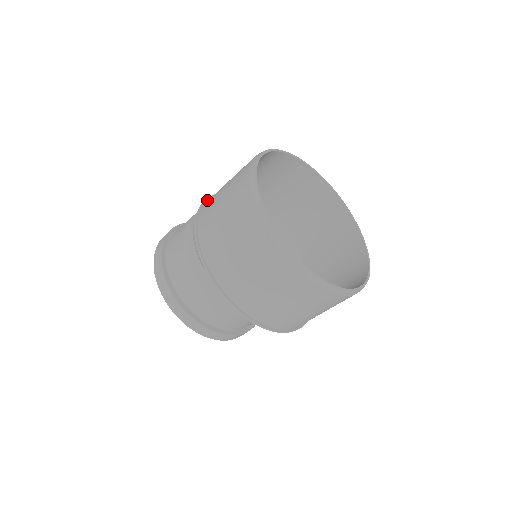
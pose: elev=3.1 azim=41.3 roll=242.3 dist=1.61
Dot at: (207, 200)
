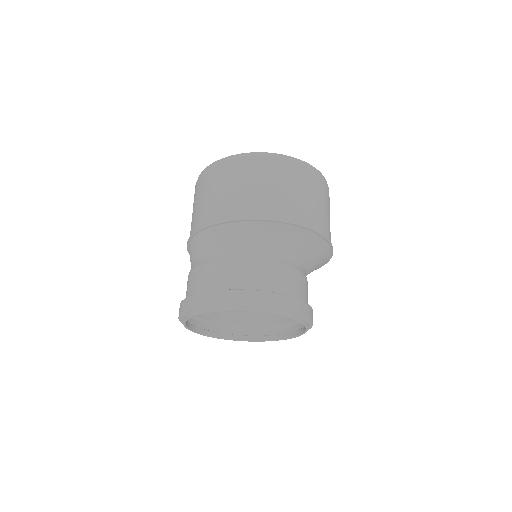
Dot at: occluded
